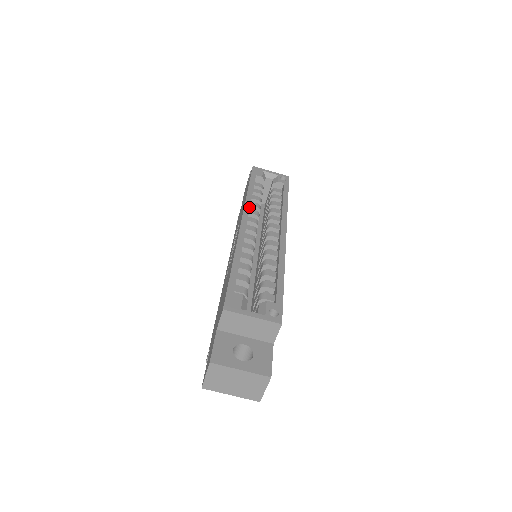
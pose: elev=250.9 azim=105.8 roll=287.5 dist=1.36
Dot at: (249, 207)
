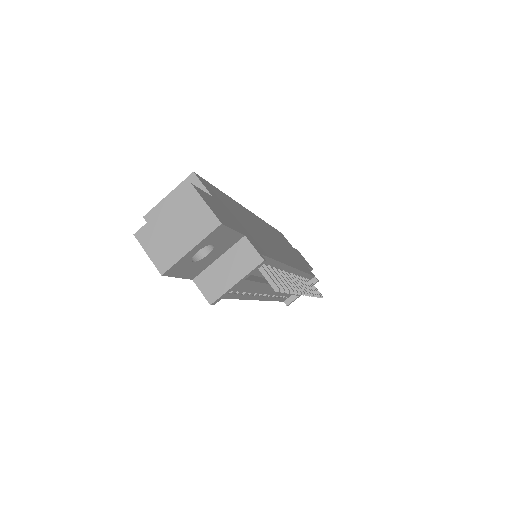
Dot at: occluded
